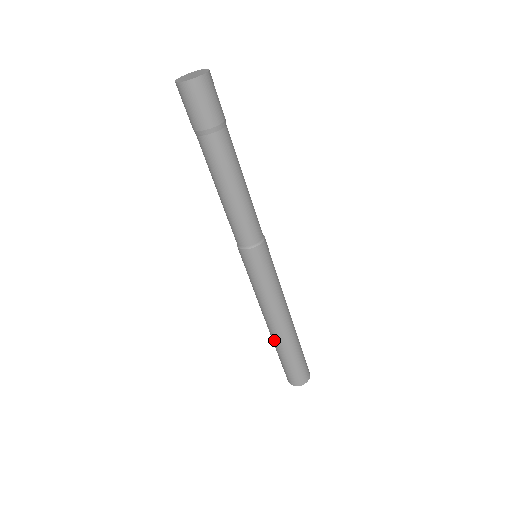
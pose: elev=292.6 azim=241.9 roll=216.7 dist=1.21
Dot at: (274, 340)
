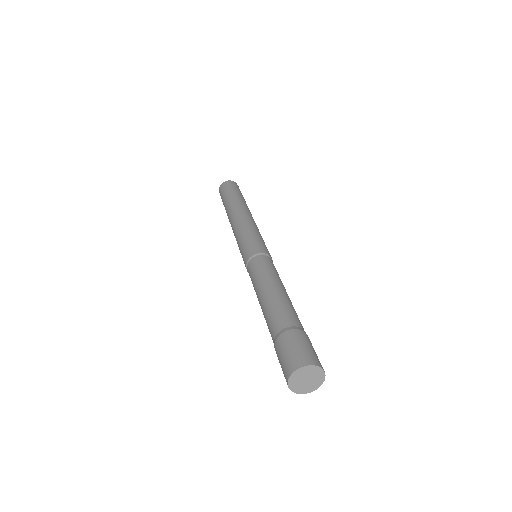
Dot at: occluded
